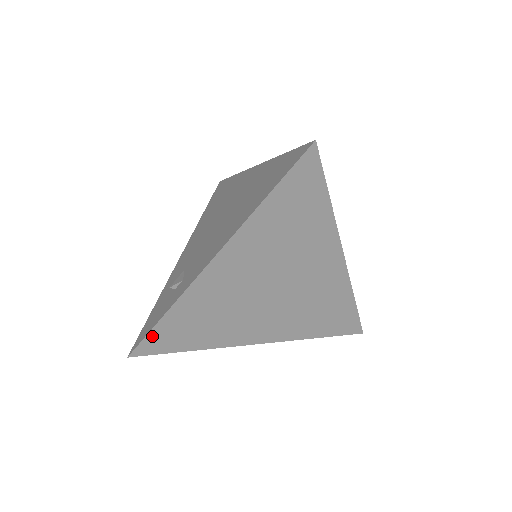
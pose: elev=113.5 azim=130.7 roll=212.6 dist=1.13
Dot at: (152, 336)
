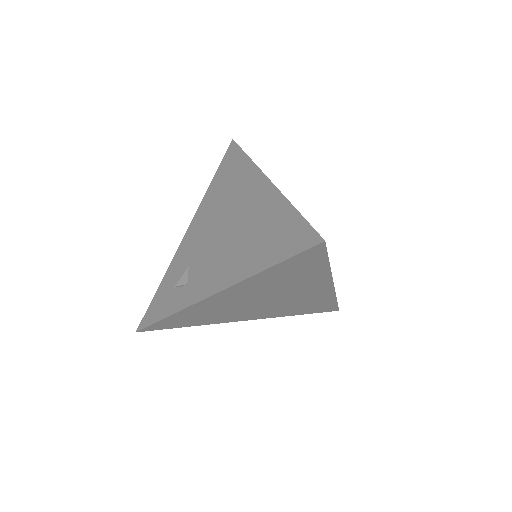
Dot at: (157, 324)
